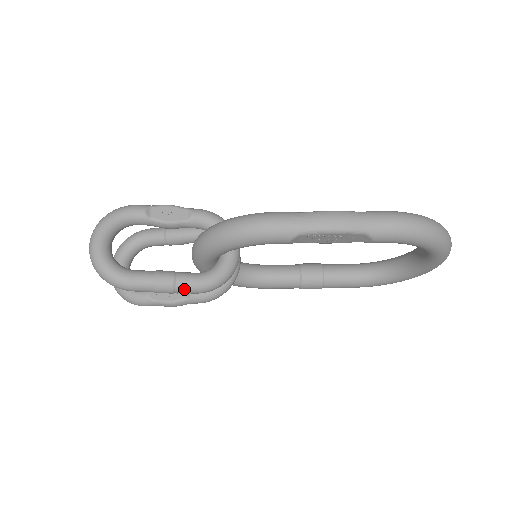
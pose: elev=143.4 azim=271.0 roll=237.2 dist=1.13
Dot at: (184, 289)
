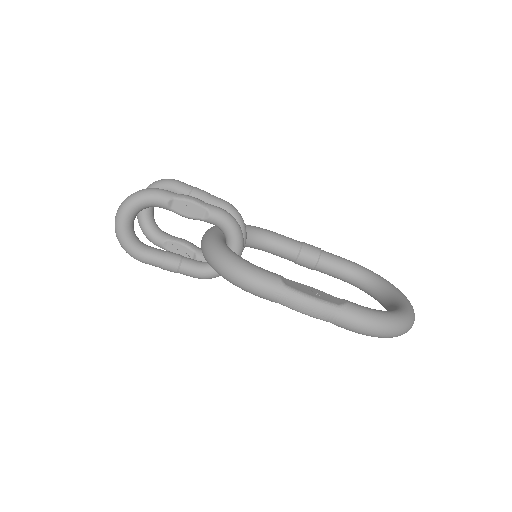
Dot at: occluded
